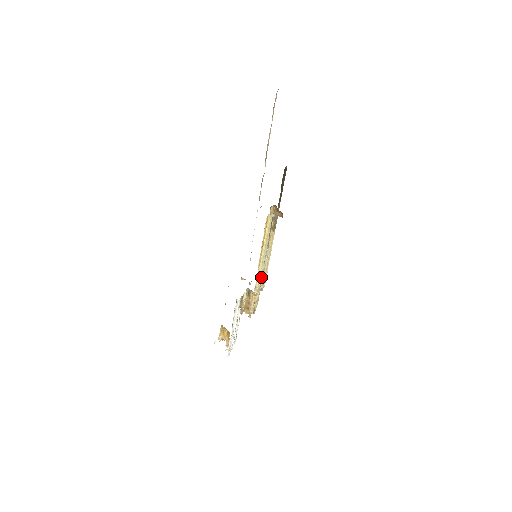
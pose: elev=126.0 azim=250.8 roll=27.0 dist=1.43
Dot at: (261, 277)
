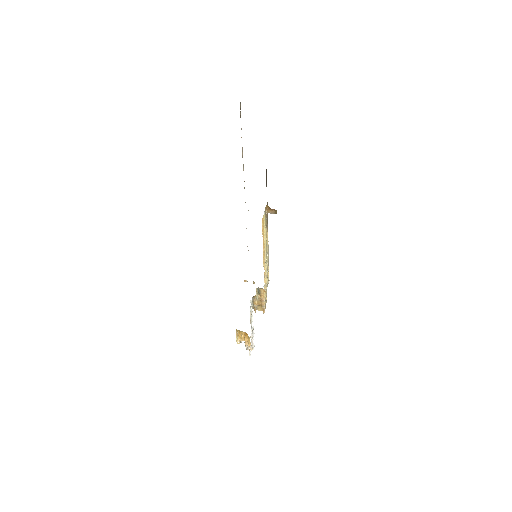
Dot at: (267, 273)
